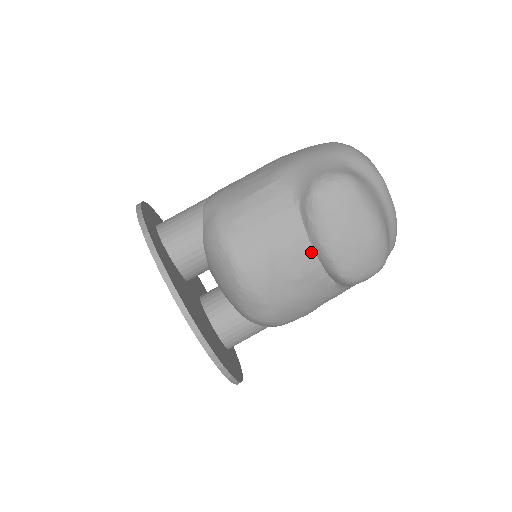
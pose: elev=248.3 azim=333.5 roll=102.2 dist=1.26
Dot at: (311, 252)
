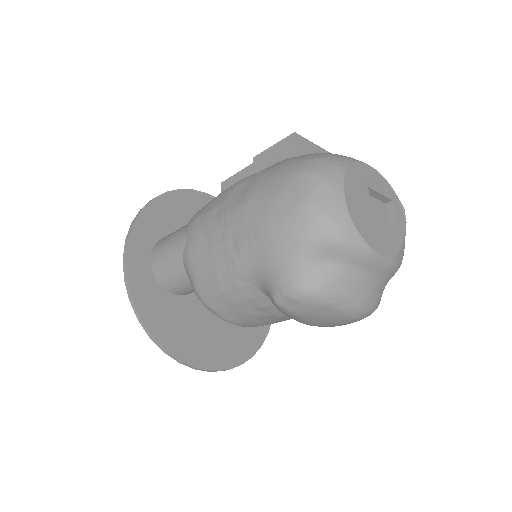
Dot at: occluded
